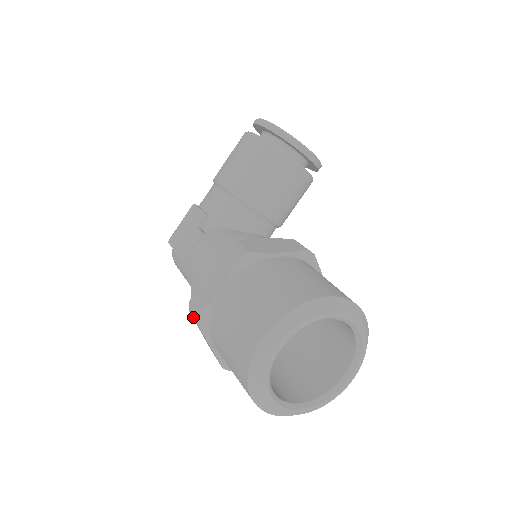
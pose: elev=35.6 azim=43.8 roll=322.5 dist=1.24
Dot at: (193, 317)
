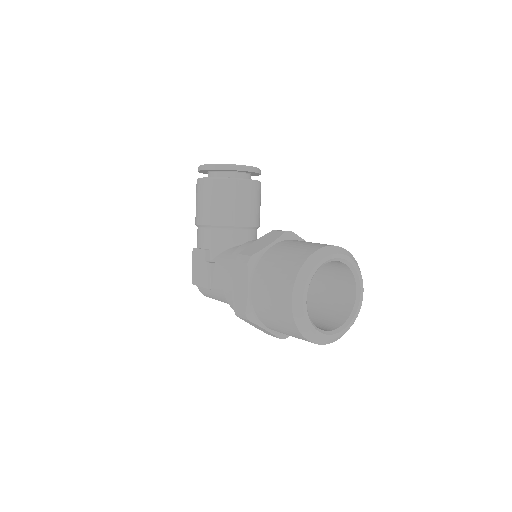
Dot at: (242, 318)
